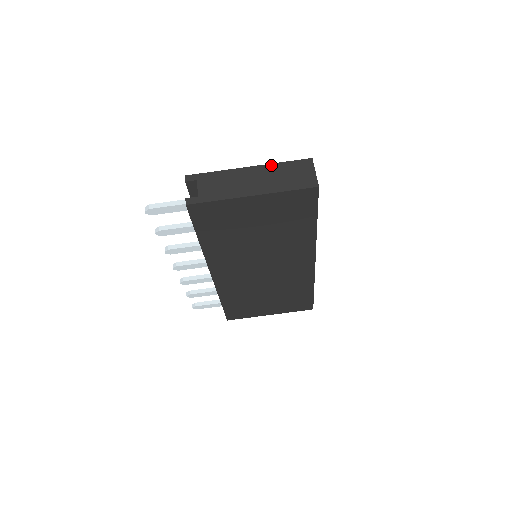
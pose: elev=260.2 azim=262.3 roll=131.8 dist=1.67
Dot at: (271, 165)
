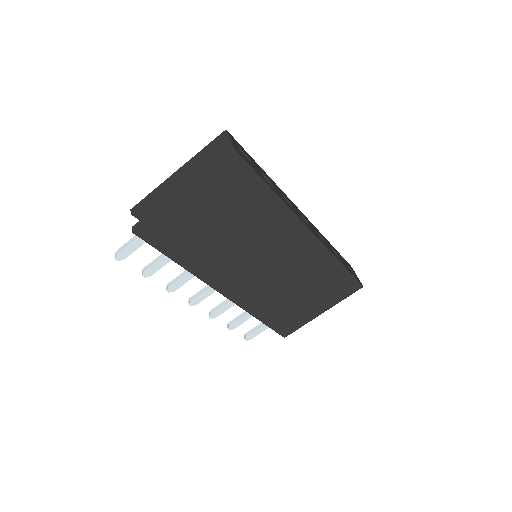
Dot at: (193, 158)
